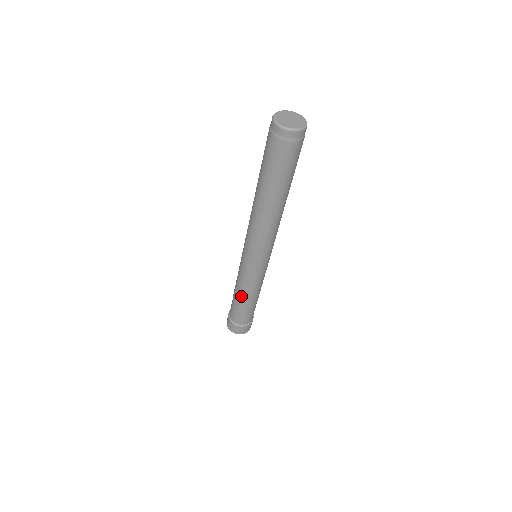
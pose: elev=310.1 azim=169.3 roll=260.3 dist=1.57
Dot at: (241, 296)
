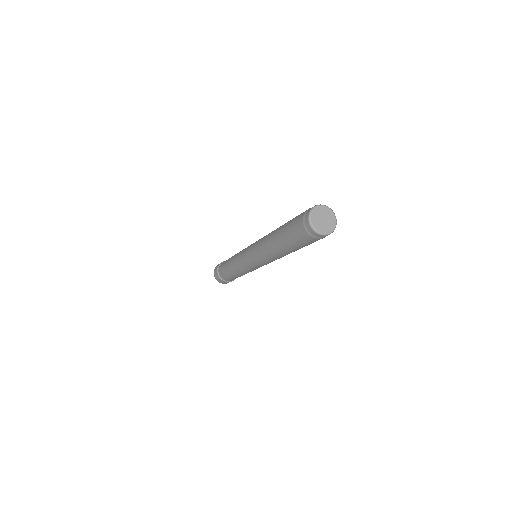
Dot at: (233, 271)
